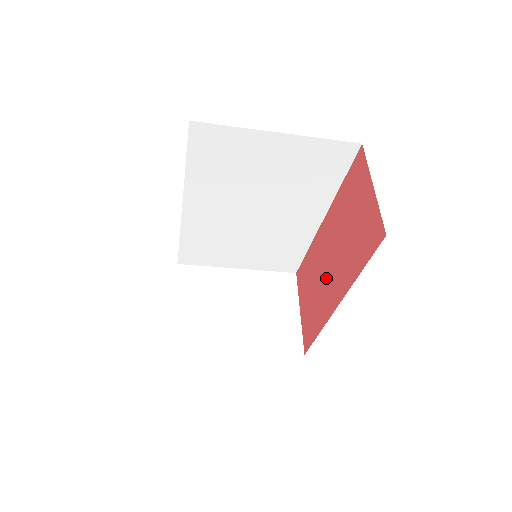
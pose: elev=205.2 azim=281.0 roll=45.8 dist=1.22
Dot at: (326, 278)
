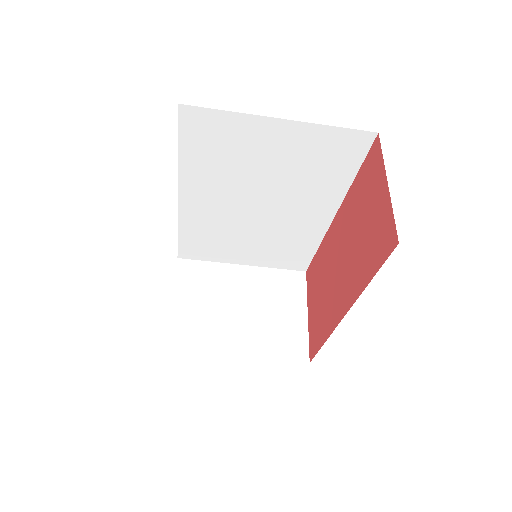
Dot at: (334, 282)
